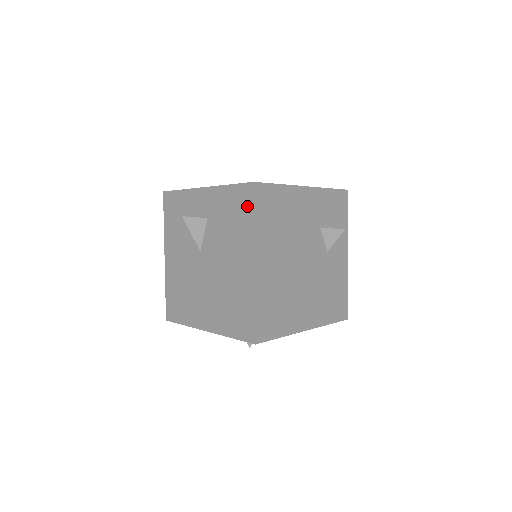
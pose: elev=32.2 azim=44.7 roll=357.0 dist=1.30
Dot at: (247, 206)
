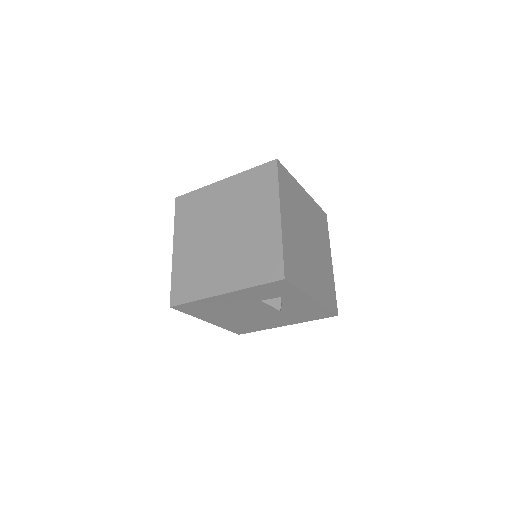
Dot at: occluded
